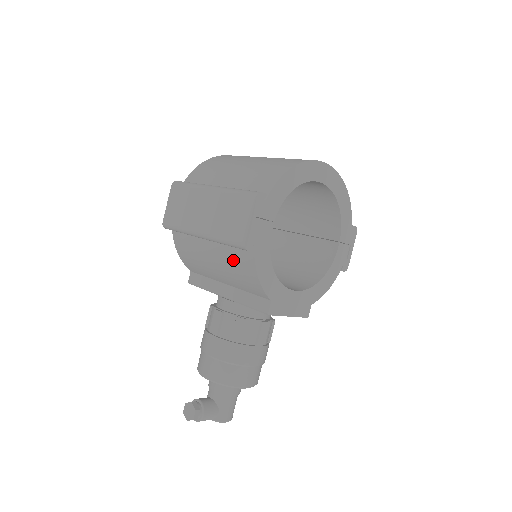
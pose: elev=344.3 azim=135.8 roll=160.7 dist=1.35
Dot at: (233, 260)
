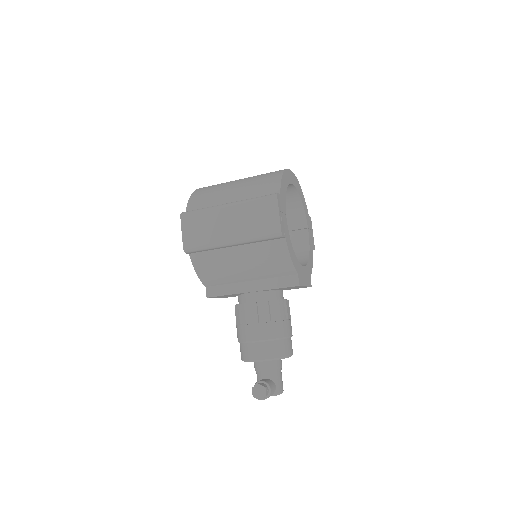
Dot at: (264, 253)
